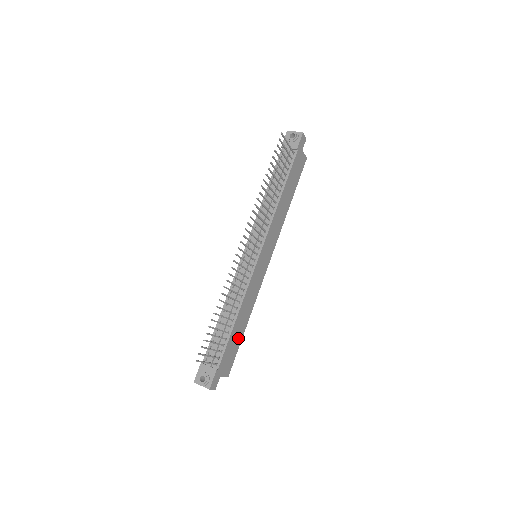
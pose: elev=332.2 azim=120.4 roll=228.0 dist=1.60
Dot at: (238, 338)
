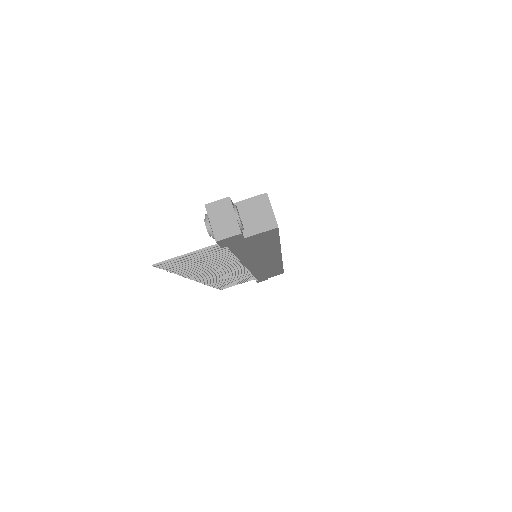
Dot at: (275, 272)
